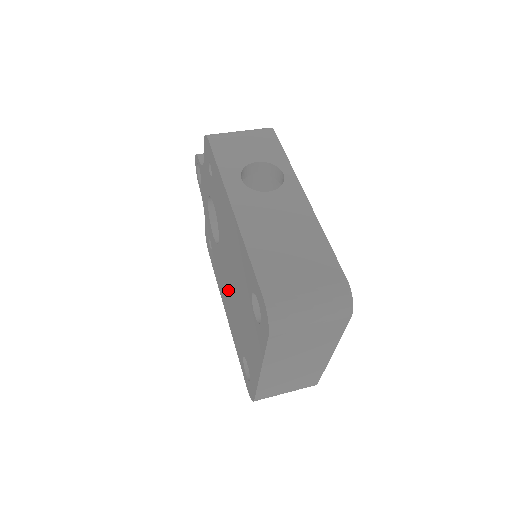
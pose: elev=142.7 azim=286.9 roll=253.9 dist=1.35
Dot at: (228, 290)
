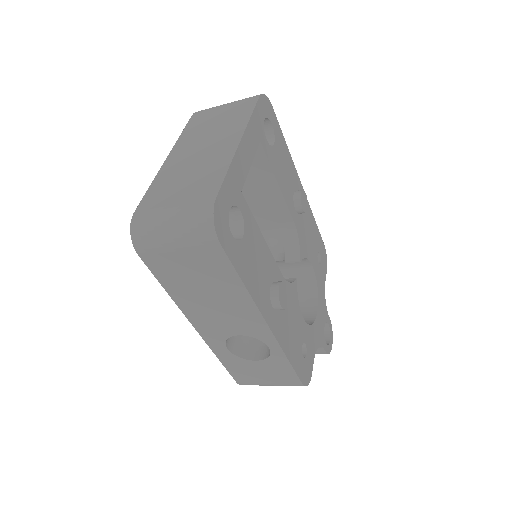
Dot at: occluded
